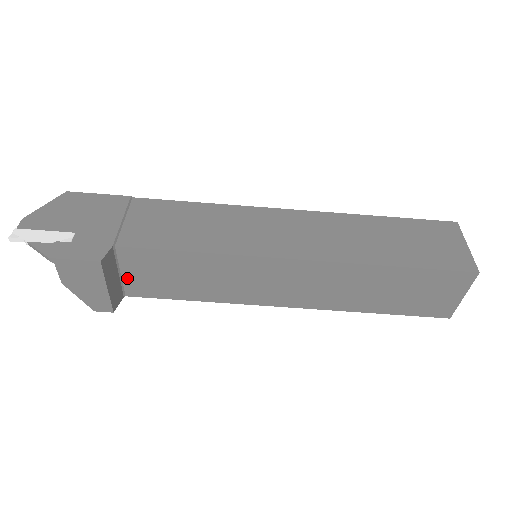
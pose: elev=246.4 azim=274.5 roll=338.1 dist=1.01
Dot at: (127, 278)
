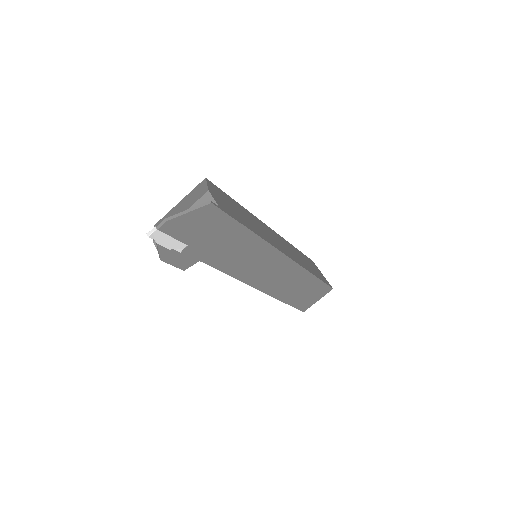
Dot at: occluded
